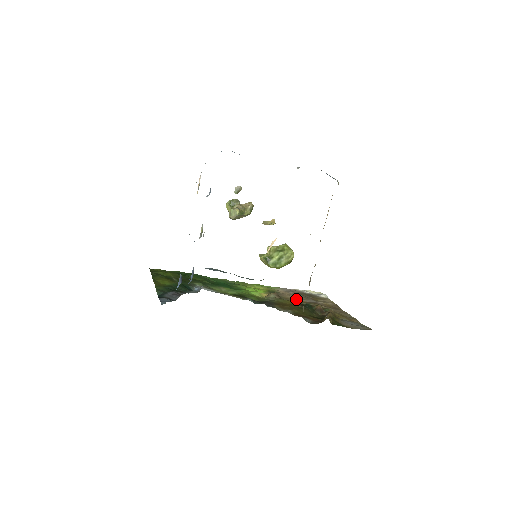
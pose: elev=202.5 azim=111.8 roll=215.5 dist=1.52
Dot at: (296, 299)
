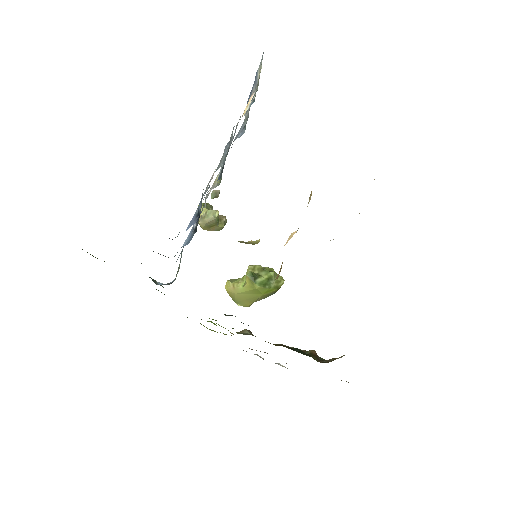
Dot at: occluded
